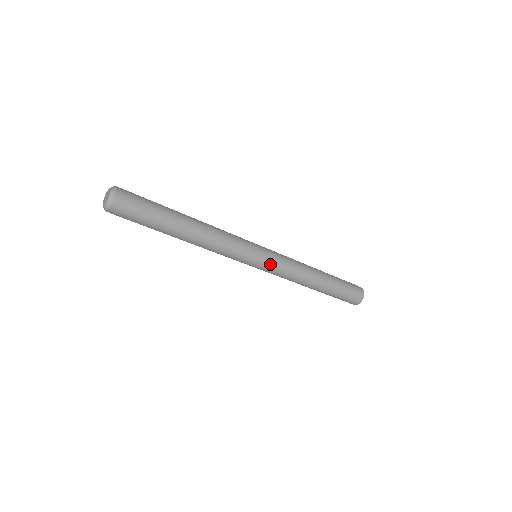
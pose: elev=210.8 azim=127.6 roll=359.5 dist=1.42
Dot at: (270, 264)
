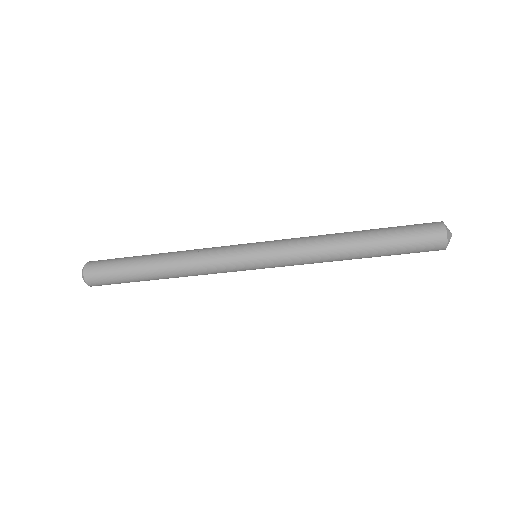
Dot at: (271, 267)
